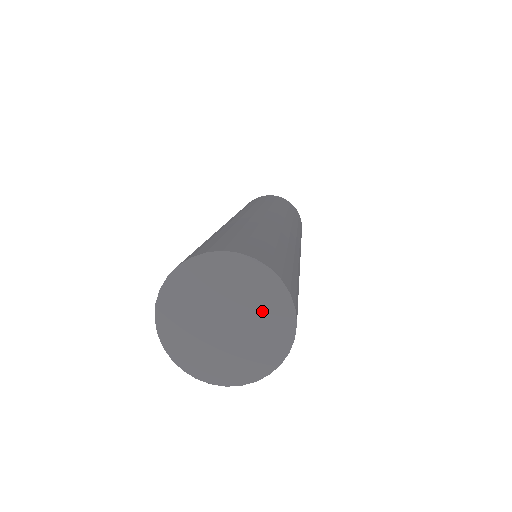
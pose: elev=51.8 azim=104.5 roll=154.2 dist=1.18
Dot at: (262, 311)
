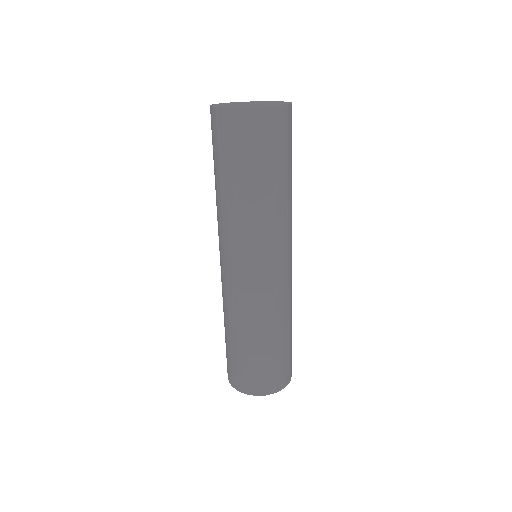
Dot at: occluded
